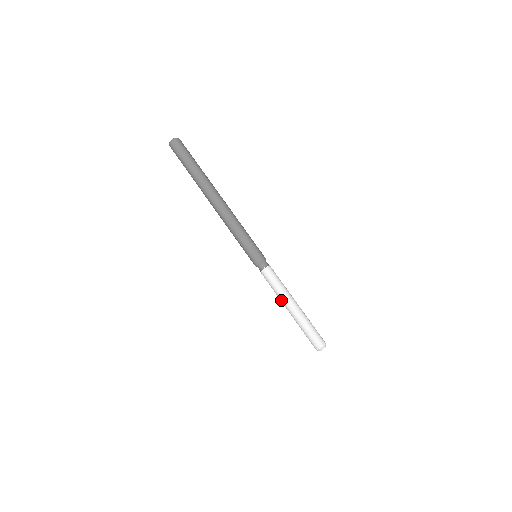
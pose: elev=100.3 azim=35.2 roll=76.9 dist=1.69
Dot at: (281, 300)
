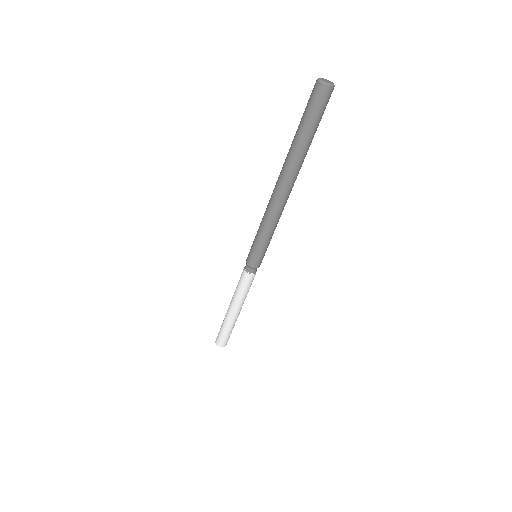
Dot at: (236, 302)
